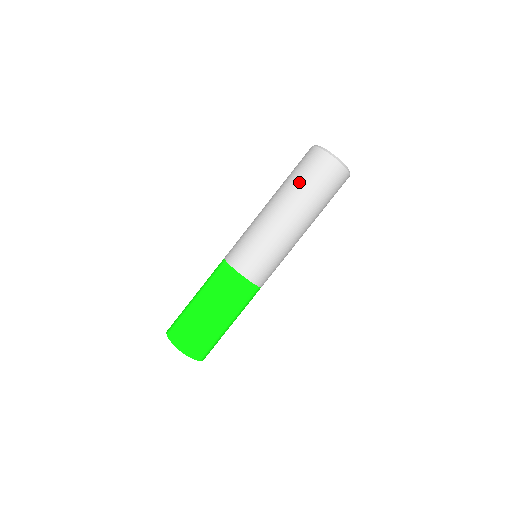
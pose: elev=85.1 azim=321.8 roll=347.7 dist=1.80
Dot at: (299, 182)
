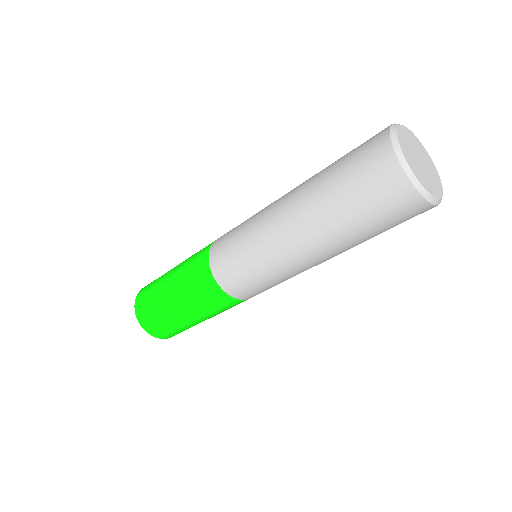
Dot at: (340, 208)
